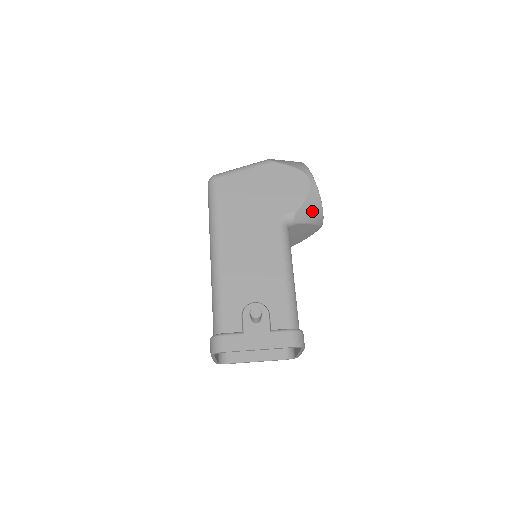
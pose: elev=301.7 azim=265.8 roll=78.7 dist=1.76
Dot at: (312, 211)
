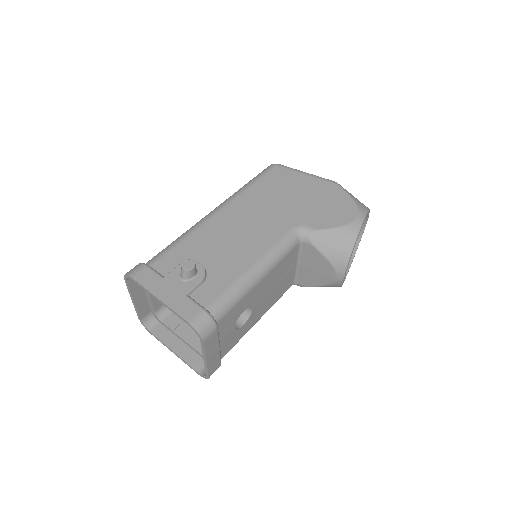
Dot at: (337, 246)
